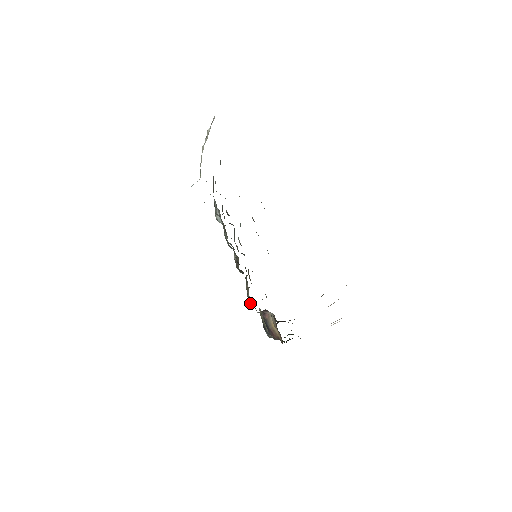
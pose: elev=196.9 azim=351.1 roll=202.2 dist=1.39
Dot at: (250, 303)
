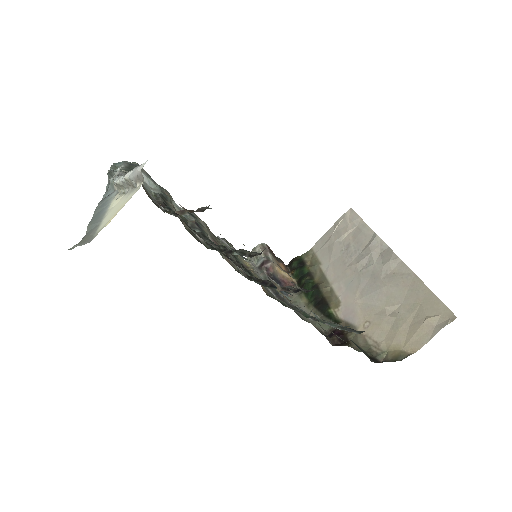
Dot at: (245, 265)
